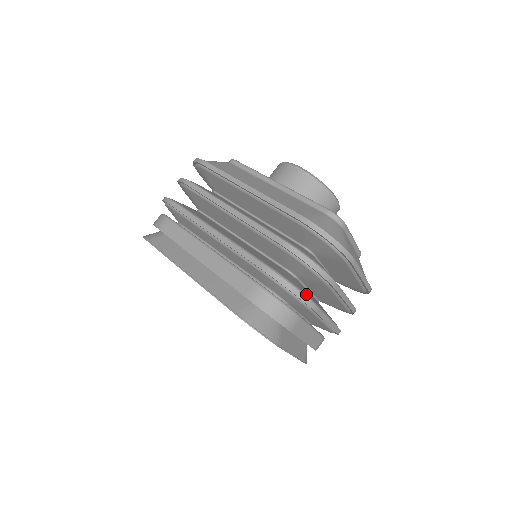
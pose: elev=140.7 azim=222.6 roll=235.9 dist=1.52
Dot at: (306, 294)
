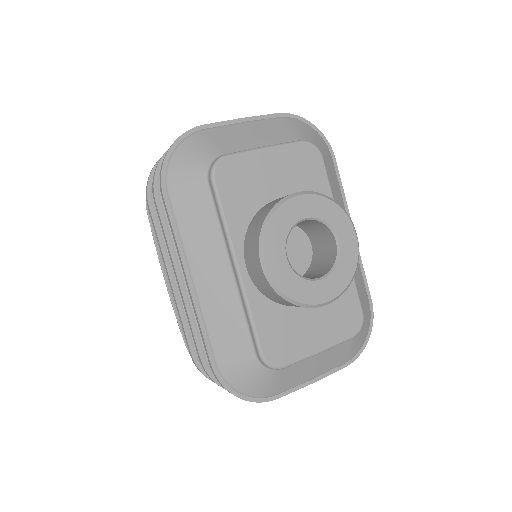
Dot at: occluded
